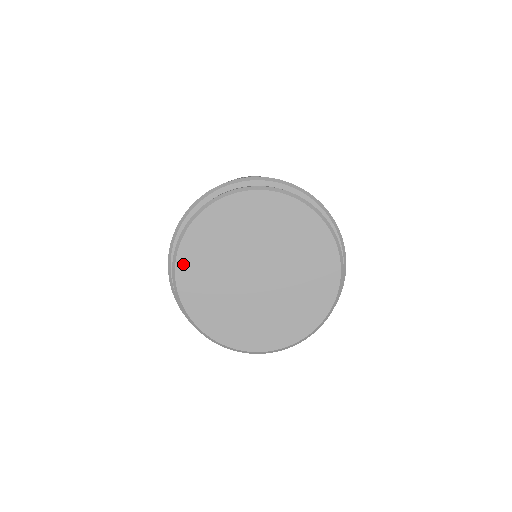
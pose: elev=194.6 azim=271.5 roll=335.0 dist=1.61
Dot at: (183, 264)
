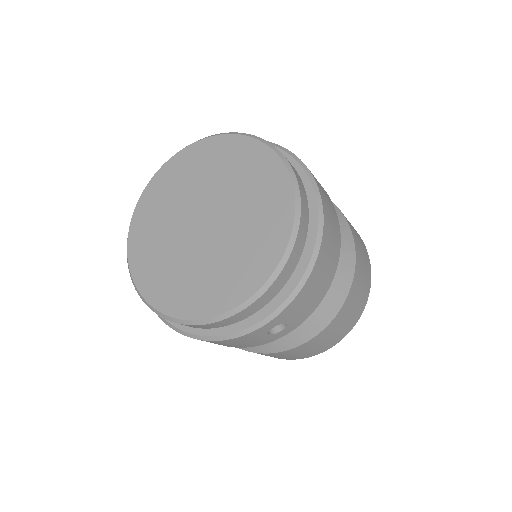
Dot at: (144, 202)
